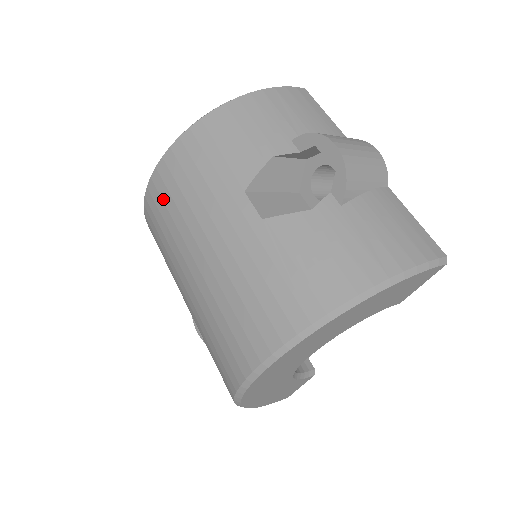
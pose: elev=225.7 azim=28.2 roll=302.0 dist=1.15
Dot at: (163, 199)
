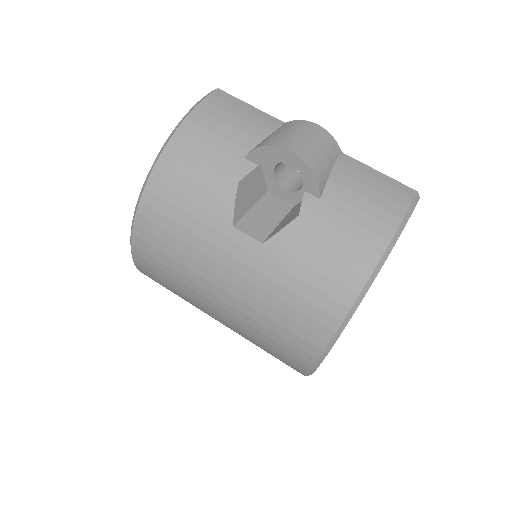
Dot at: (156, 258)
